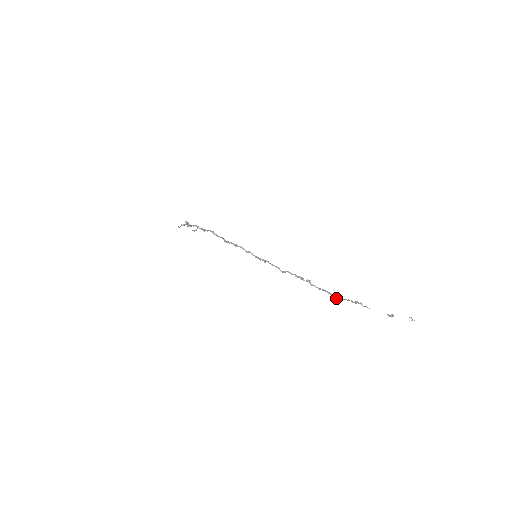
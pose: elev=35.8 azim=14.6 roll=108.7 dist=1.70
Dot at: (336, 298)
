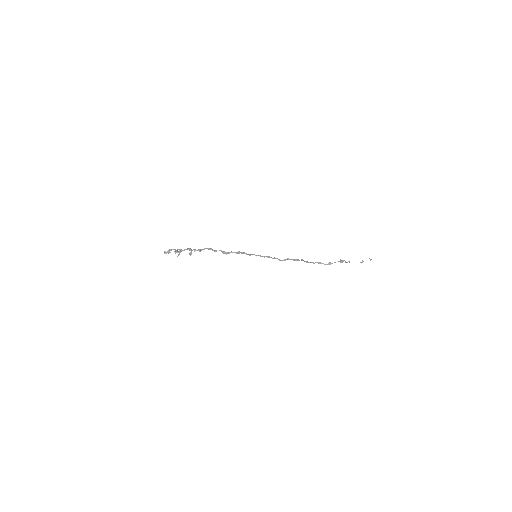
Dot at: (328, 264)
